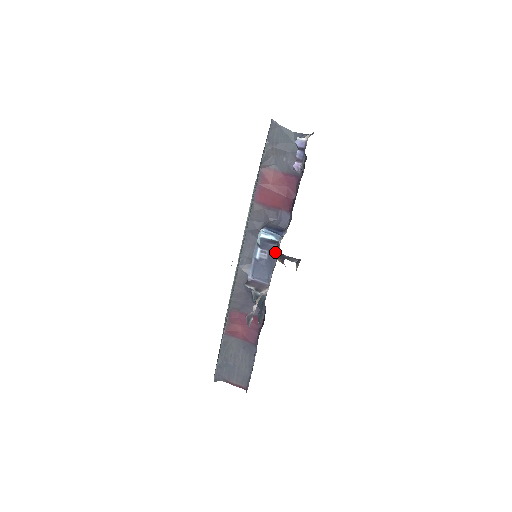
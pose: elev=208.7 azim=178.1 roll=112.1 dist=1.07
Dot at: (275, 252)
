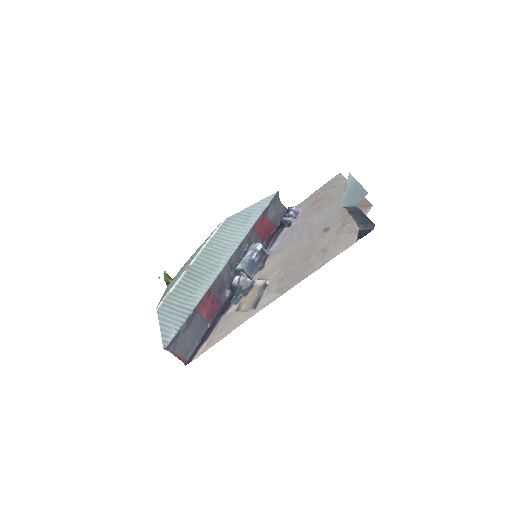
Dot at: (262, 259)
